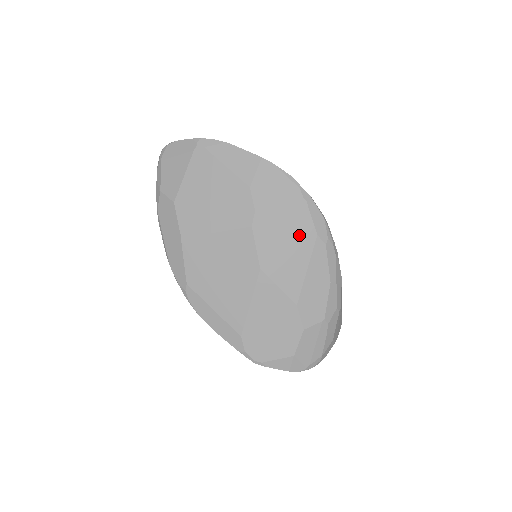
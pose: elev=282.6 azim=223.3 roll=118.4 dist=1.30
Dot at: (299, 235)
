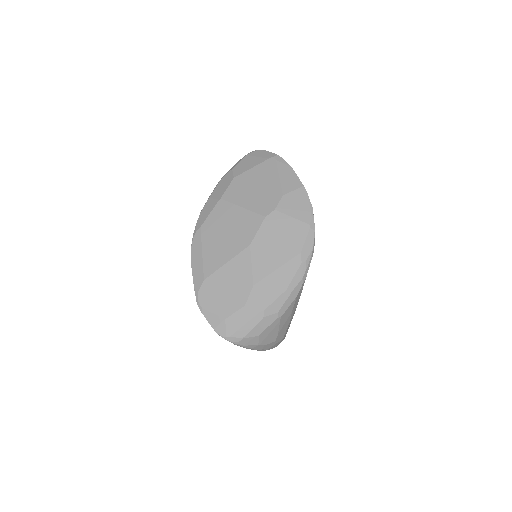
Dot at: (290, 244)
